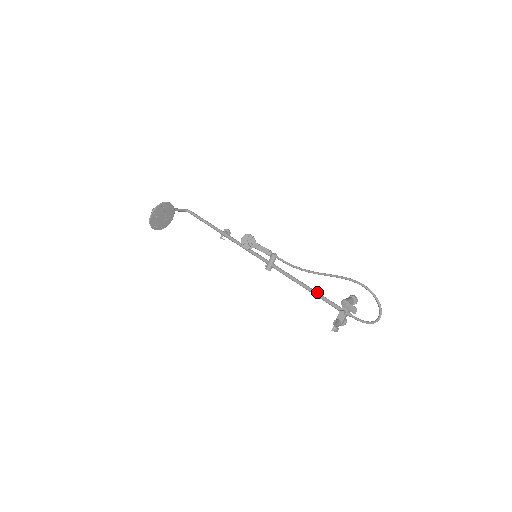
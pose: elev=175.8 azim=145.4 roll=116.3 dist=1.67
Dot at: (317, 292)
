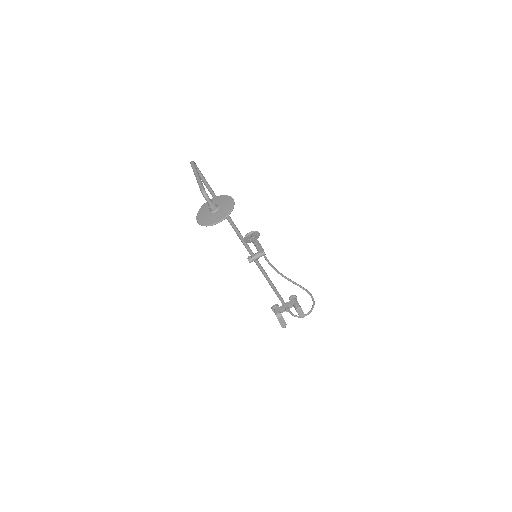
Dot at: occluded
